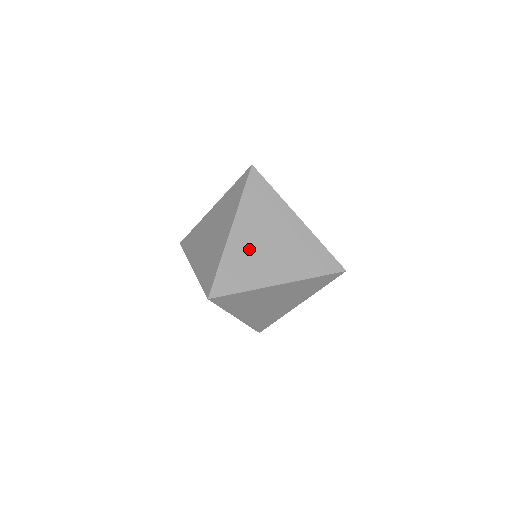
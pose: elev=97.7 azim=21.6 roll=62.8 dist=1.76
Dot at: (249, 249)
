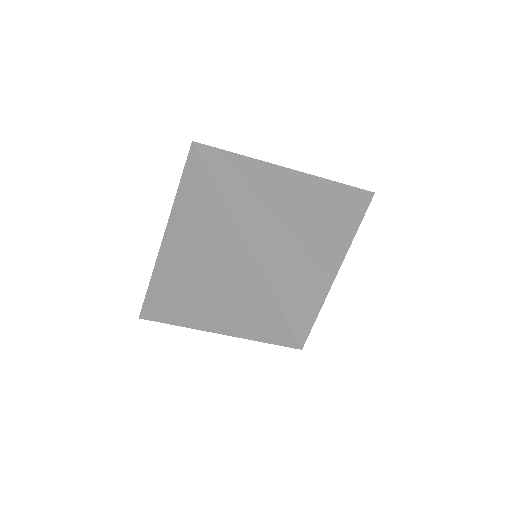
Dot at: (283, 249)
